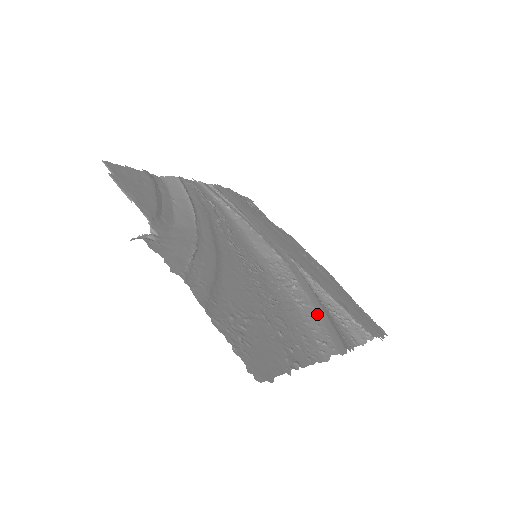
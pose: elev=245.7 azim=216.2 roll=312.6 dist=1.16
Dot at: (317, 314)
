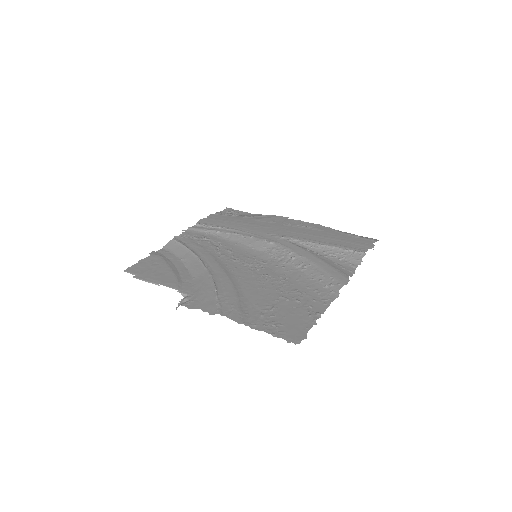
Dot at: (317, 267)
